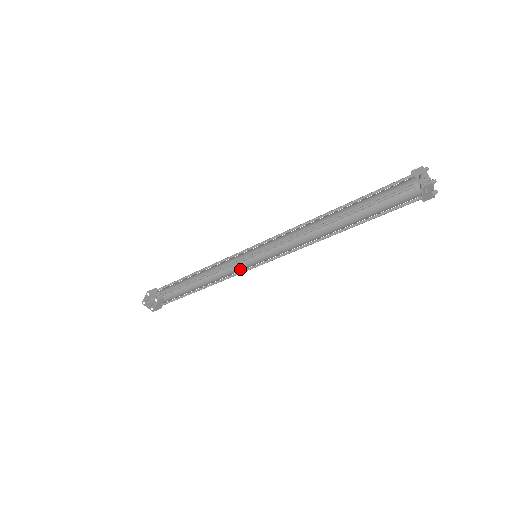
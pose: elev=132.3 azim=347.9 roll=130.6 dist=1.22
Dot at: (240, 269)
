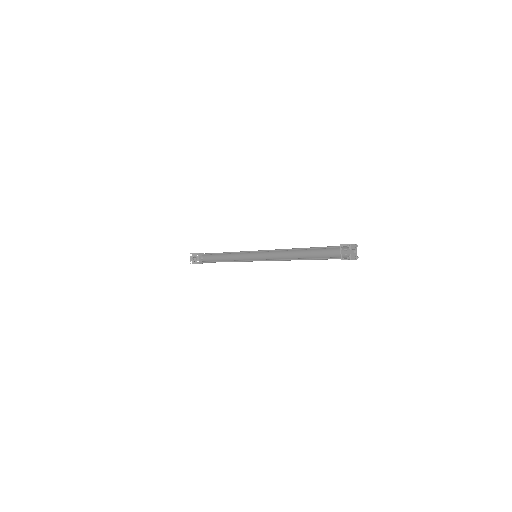
Dot at: occluded
